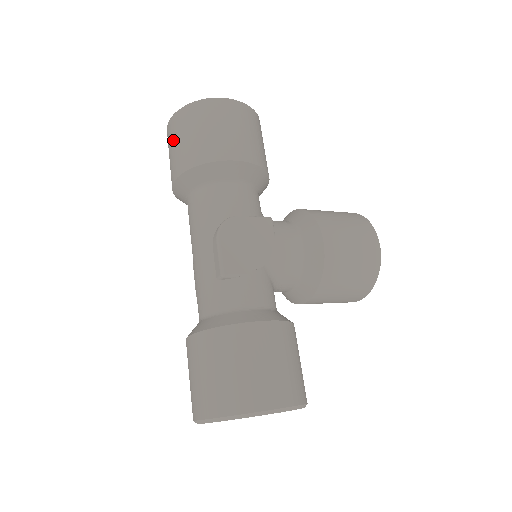
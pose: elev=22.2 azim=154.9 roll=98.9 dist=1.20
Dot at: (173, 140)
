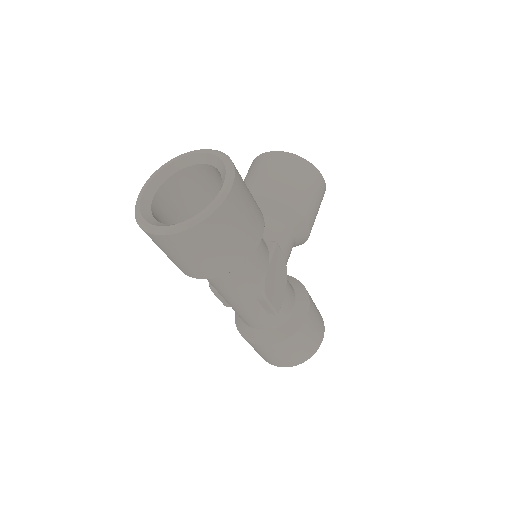
Dot at: (182, 254)
